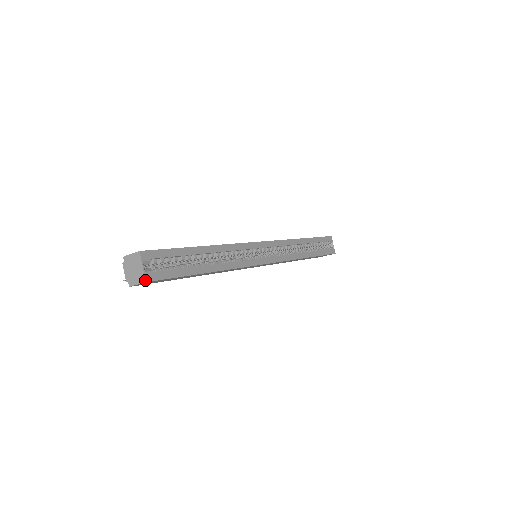
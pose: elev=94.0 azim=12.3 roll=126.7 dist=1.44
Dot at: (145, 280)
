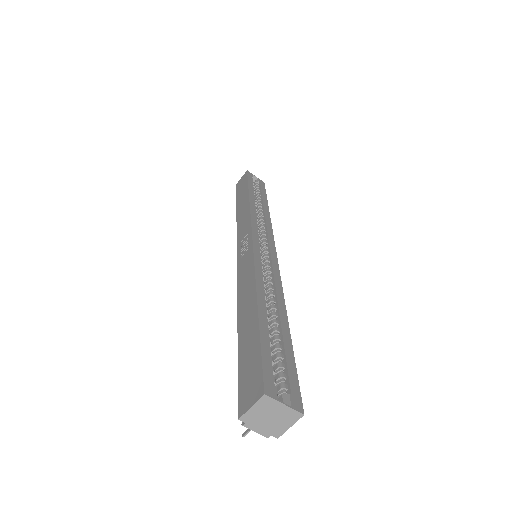
Dot at: (301, 414)
